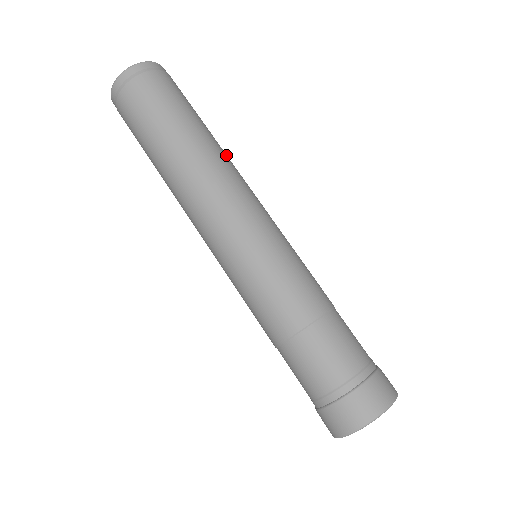
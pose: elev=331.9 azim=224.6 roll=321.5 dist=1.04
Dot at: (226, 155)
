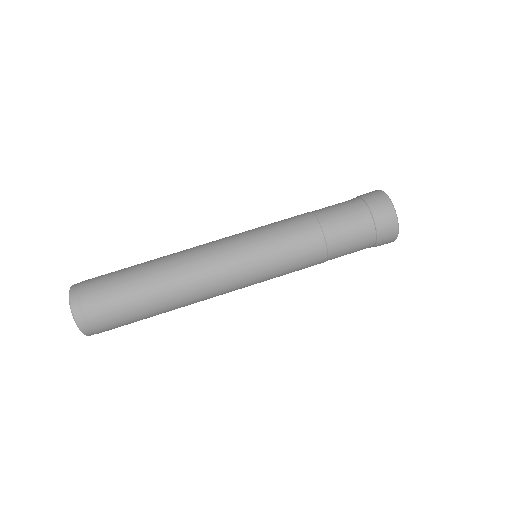
Dot at: occluded
